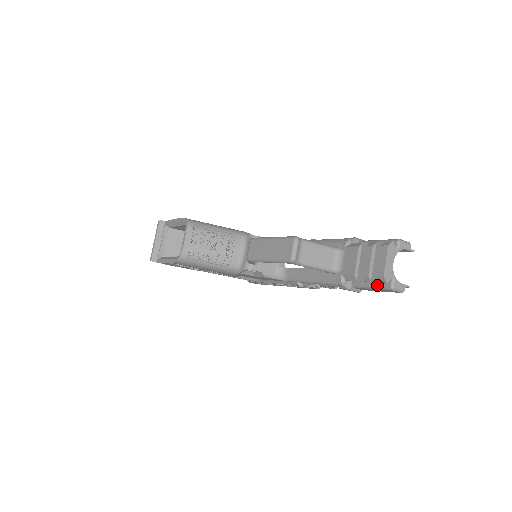
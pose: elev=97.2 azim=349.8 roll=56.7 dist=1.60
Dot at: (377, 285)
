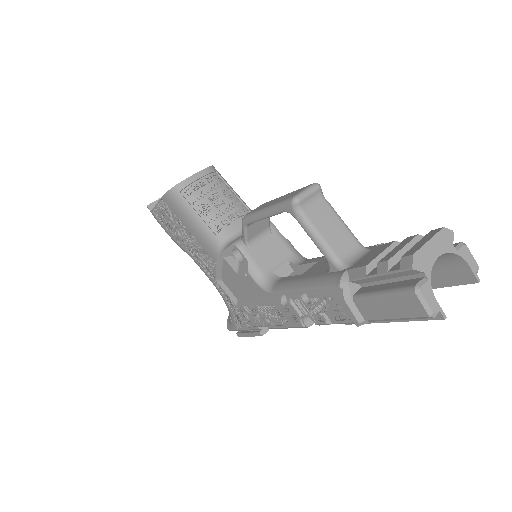
Dot at: (393, 287)
